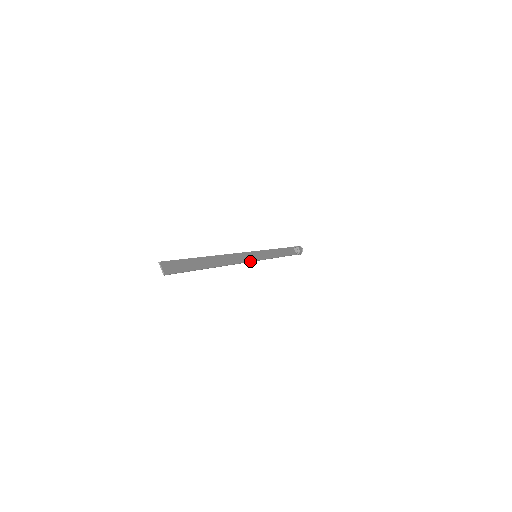
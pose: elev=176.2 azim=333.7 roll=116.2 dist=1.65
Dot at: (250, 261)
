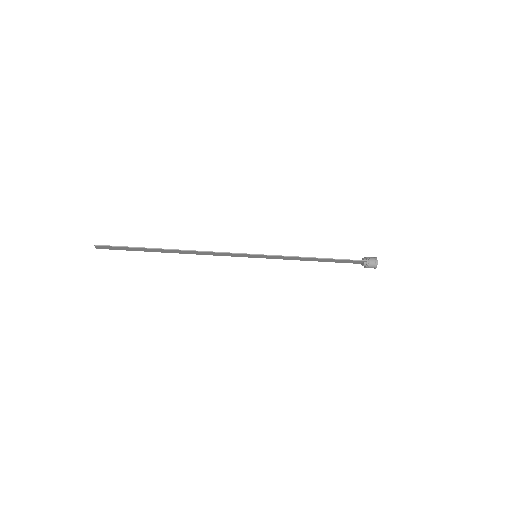
Dot at: (238, 253)
